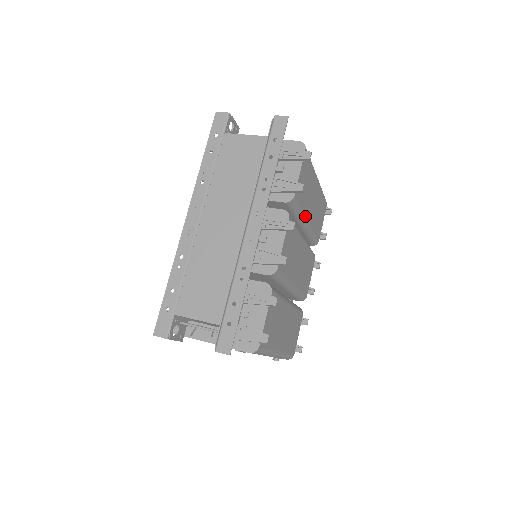
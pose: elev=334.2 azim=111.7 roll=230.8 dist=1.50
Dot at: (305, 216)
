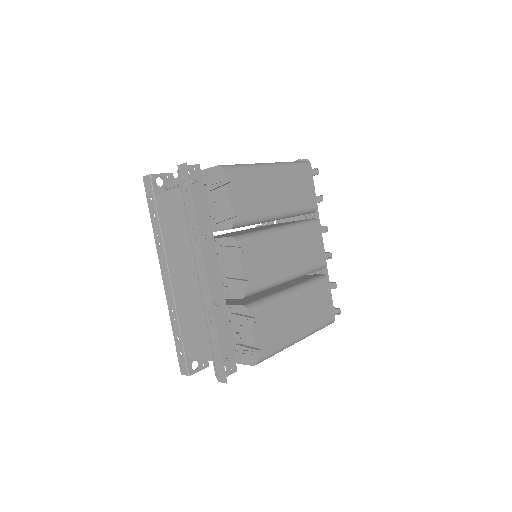
Dot at: (269, 214)
